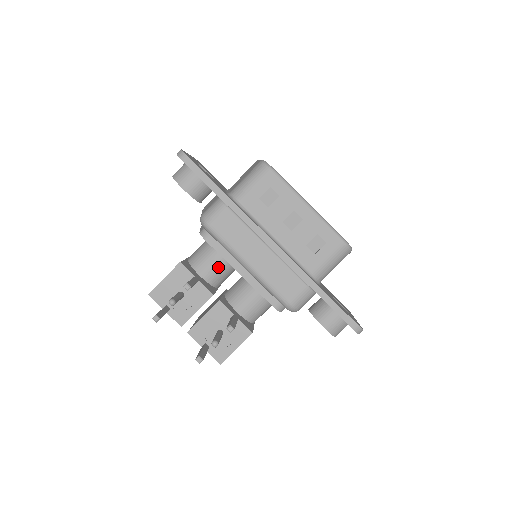
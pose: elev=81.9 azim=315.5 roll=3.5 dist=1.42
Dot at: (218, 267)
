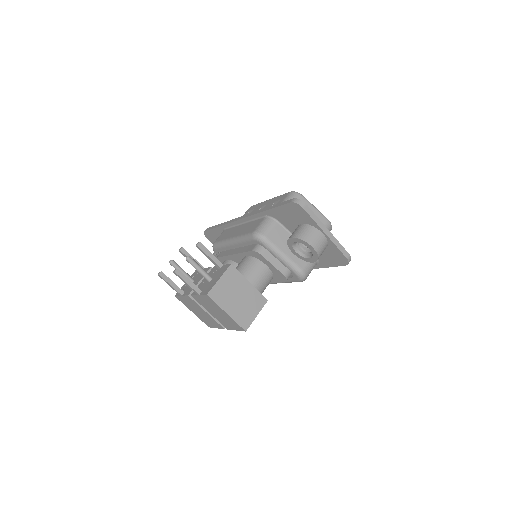
Dot at: occluded
